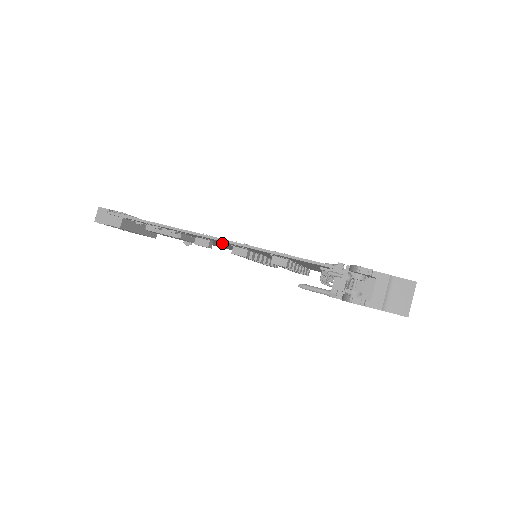
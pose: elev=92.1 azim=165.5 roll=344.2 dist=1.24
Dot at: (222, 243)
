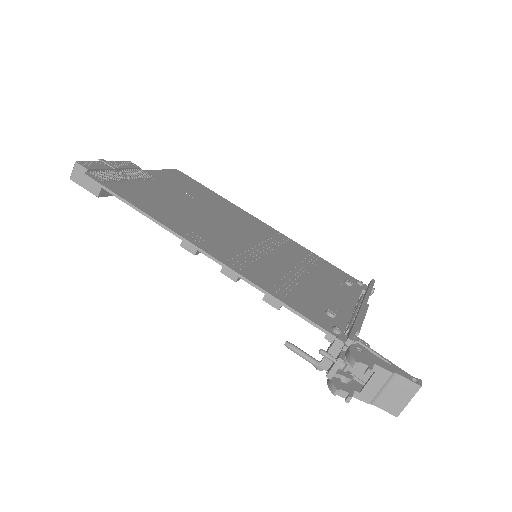
Dot at: (217, 241)
